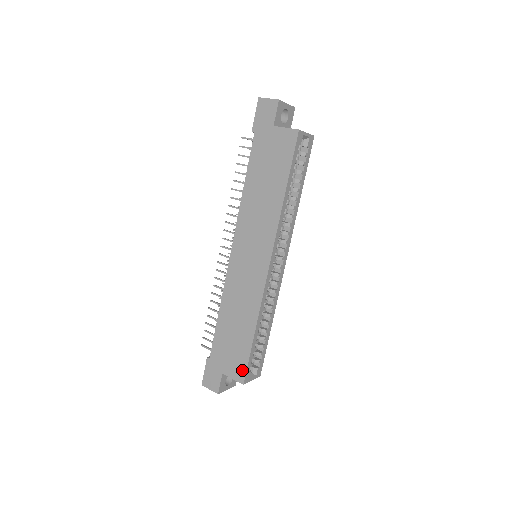
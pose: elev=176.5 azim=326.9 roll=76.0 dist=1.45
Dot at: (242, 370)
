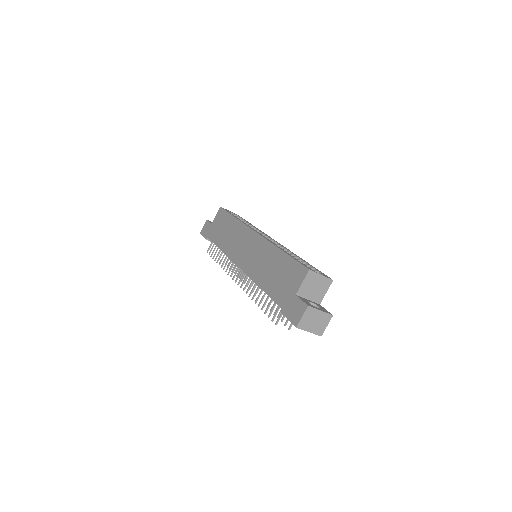
Dot at: (299, 269)
